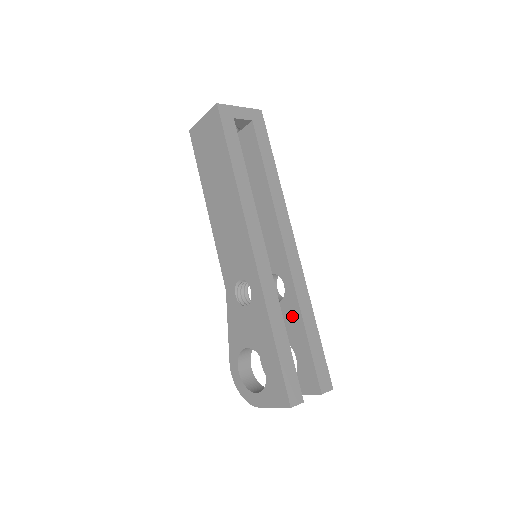
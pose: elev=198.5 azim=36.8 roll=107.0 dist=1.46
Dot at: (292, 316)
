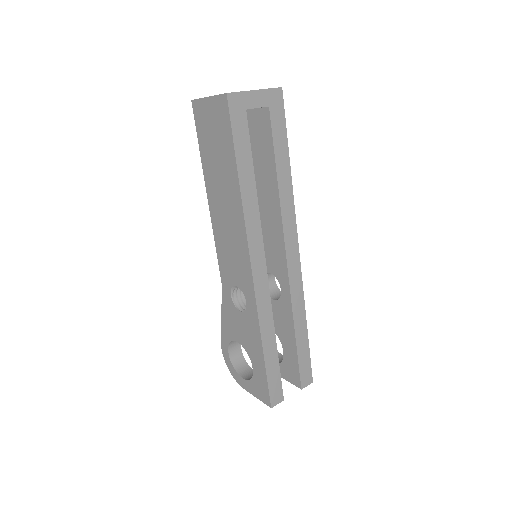
Dot at: (285, 319)
